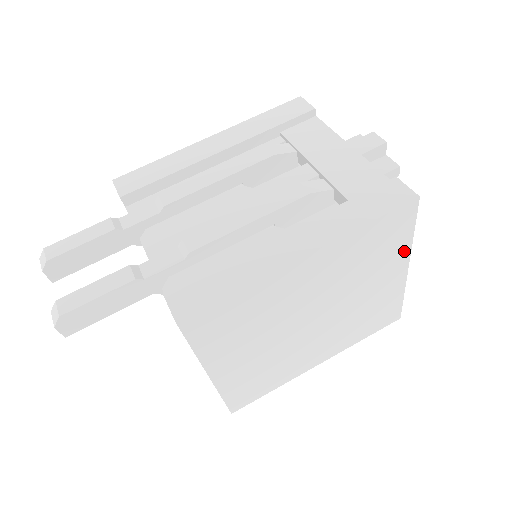
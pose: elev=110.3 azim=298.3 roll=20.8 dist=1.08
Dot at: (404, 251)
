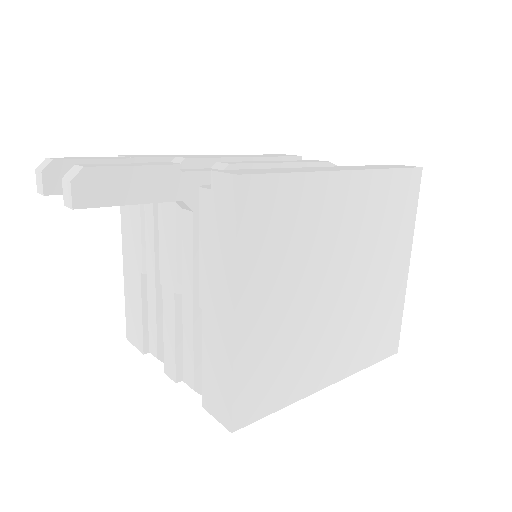
Dot at: (408, 235)
